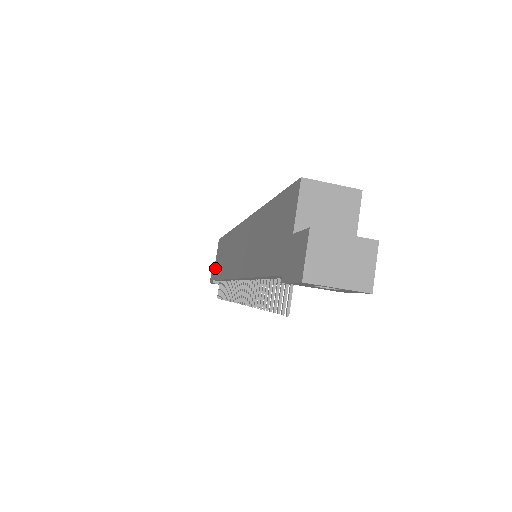
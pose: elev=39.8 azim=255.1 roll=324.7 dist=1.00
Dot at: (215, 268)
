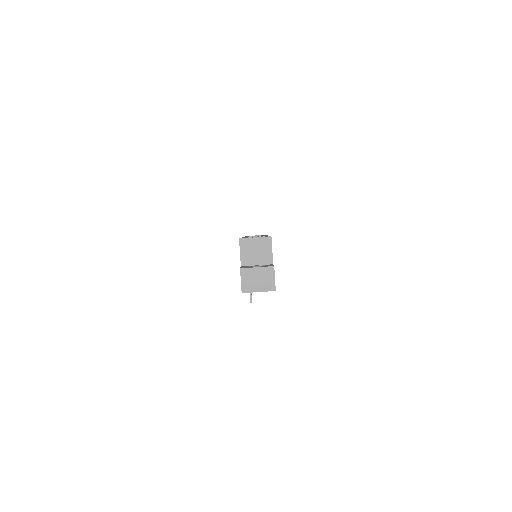
Dot at: occluded
